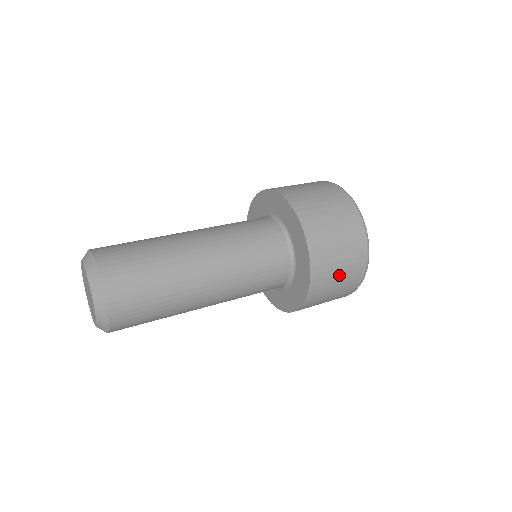
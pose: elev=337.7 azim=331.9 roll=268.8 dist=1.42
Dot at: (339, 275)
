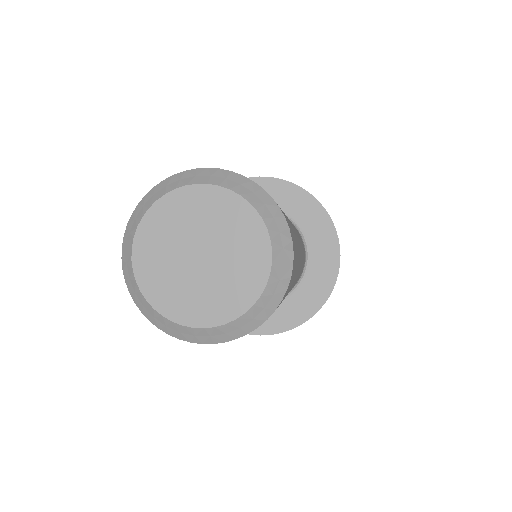
Dot at: occluded
